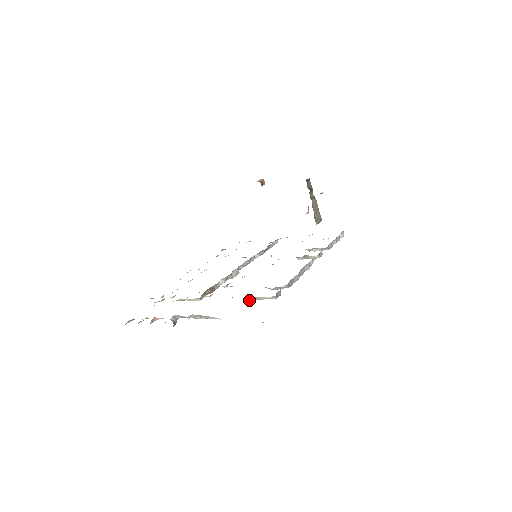
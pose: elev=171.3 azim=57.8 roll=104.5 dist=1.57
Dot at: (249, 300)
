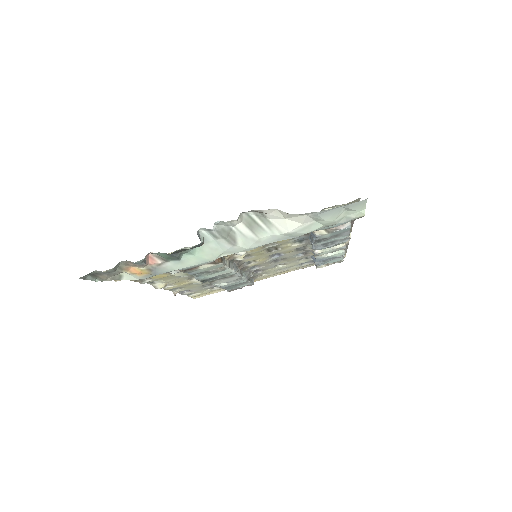
Dot at: occluded
